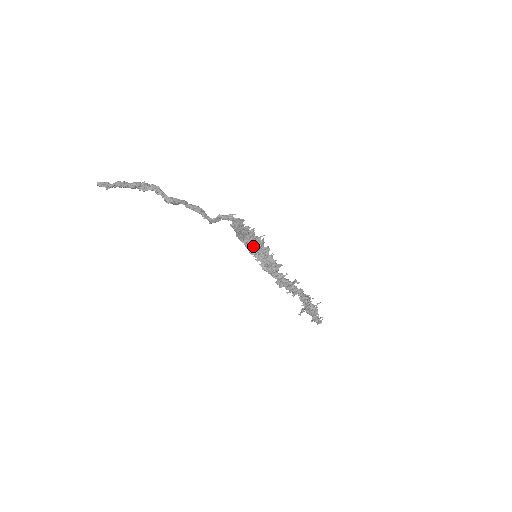
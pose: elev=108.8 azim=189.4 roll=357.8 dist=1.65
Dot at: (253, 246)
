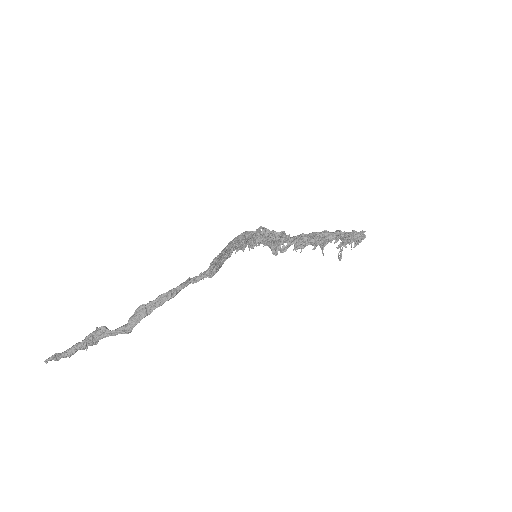
Dot at: occluded
